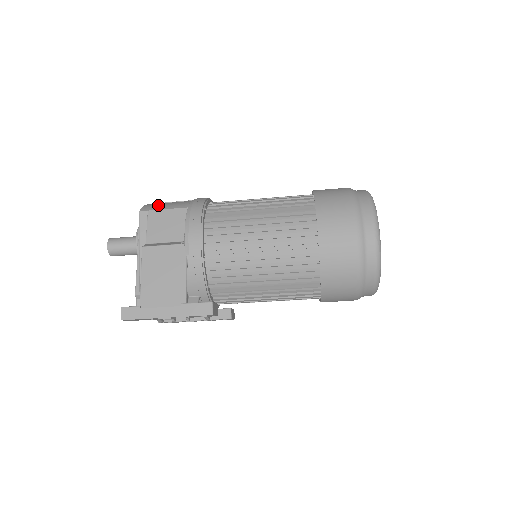
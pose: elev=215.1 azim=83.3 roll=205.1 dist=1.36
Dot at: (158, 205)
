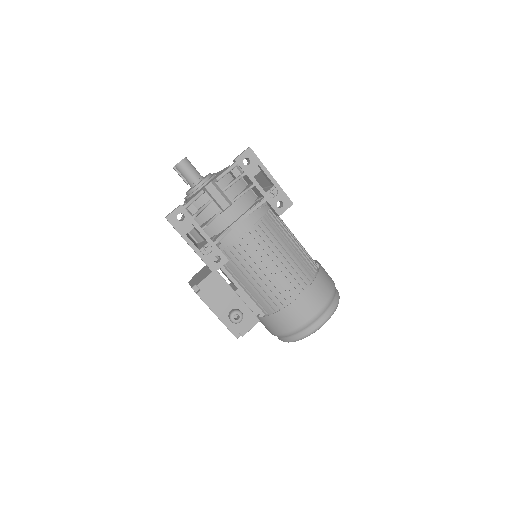
Dot at: occluded
